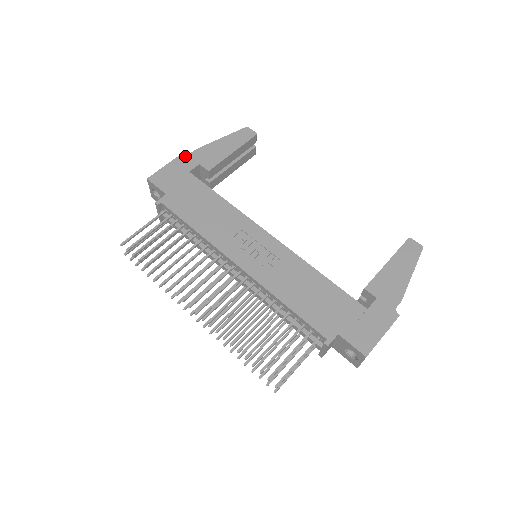
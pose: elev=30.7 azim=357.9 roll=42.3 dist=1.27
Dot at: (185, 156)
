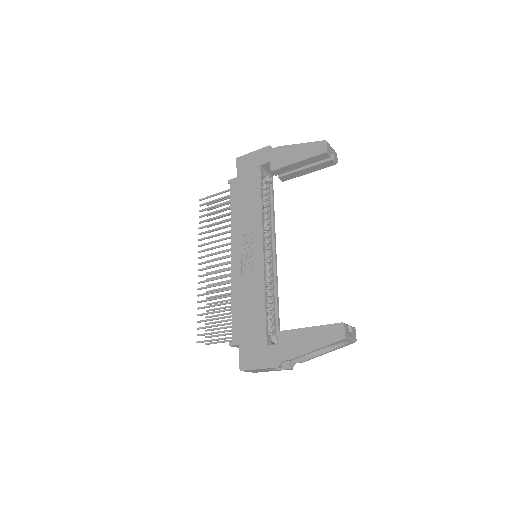
Dot at: (268, 149)
